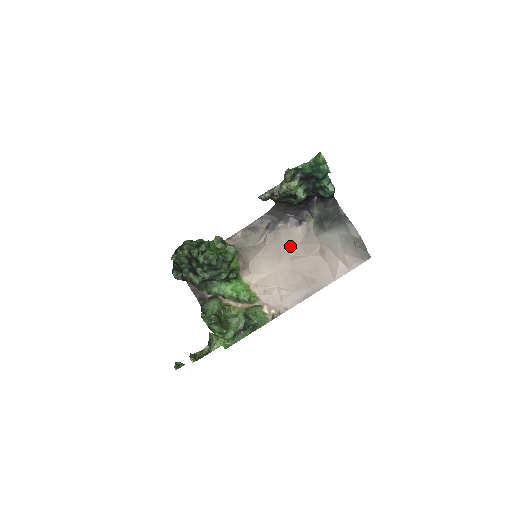
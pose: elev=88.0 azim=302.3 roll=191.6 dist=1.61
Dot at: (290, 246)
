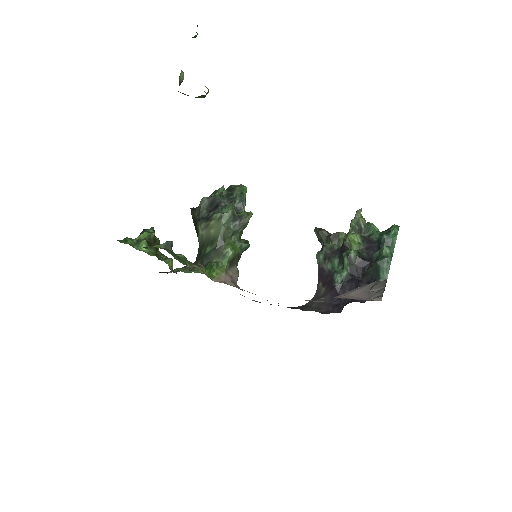
Dot at: occluded
